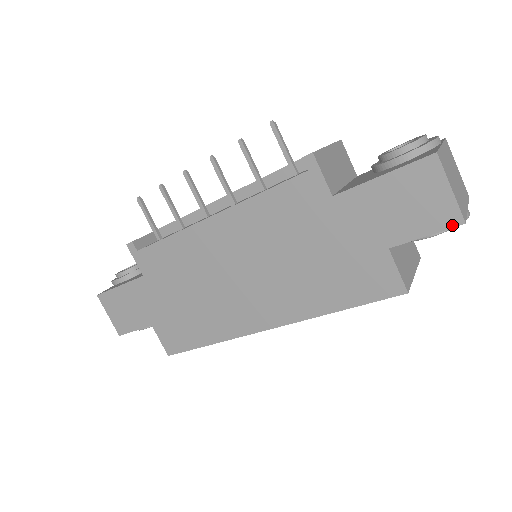
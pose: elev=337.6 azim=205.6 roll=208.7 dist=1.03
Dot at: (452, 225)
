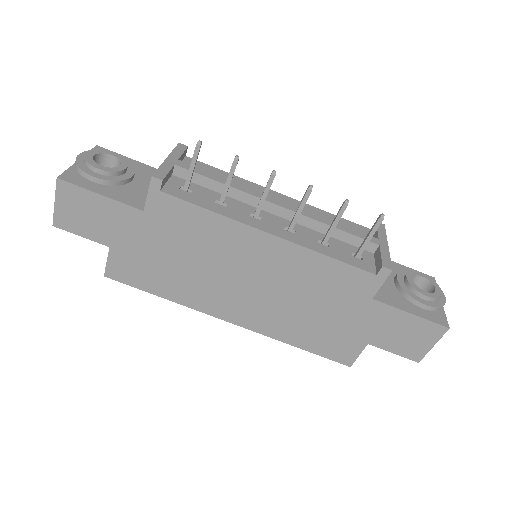
Dot at: (412, 359)
